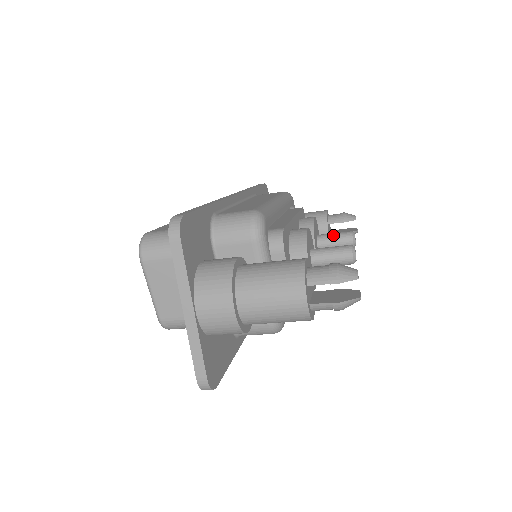
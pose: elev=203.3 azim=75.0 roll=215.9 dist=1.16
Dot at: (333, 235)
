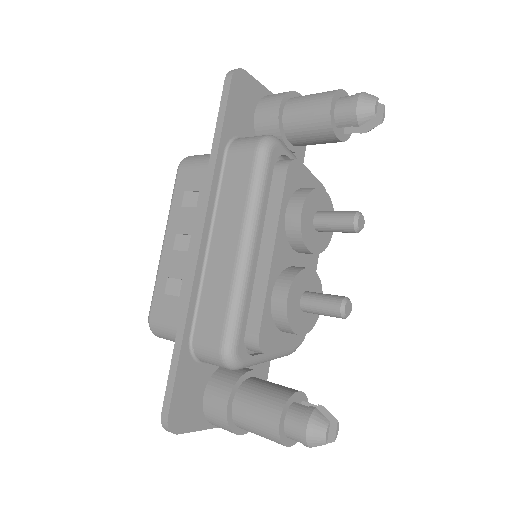
Dot at: (331, 225)
